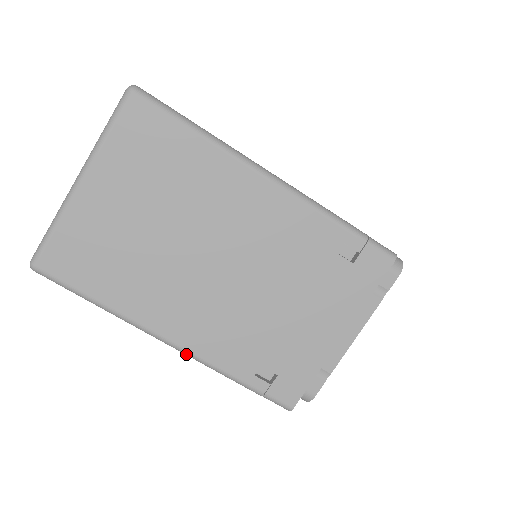
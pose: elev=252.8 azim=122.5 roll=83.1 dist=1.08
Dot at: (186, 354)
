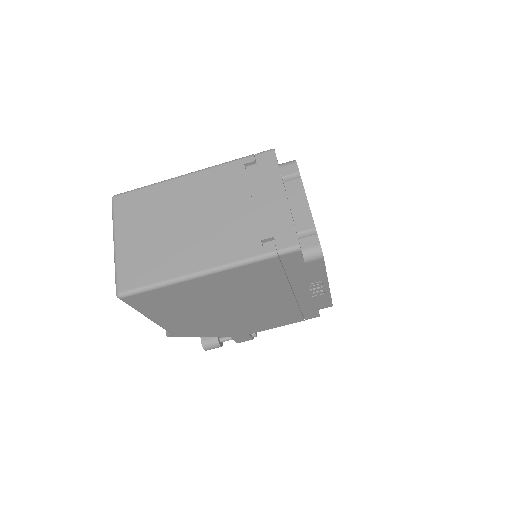
Dot at: (220, 269)
